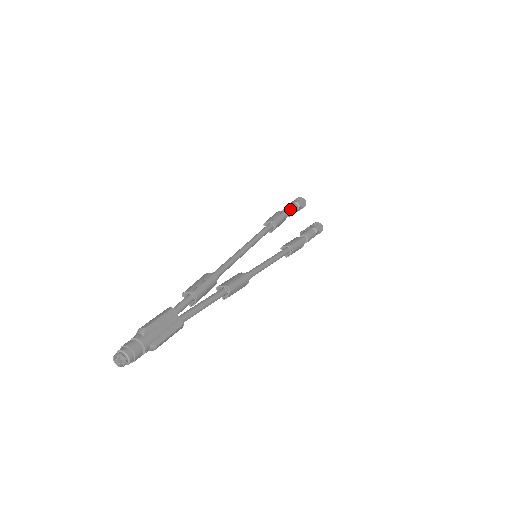
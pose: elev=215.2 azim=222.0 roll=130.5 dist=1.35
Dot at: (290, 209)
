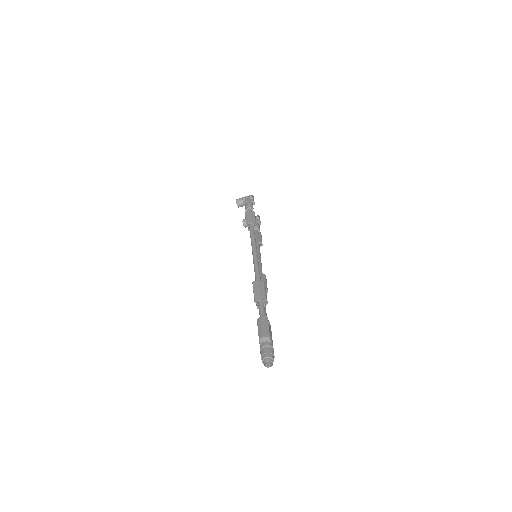
Dot at: (253, 208)
